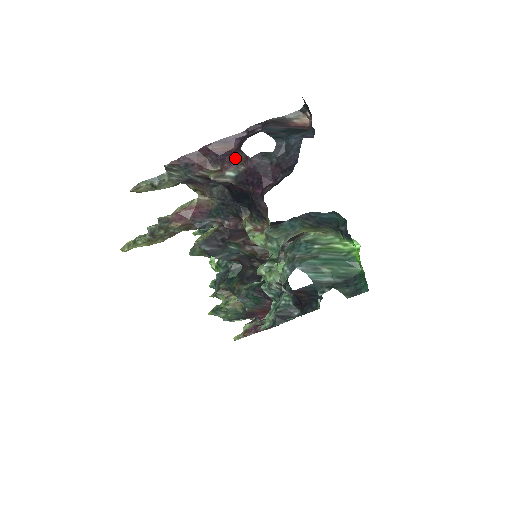
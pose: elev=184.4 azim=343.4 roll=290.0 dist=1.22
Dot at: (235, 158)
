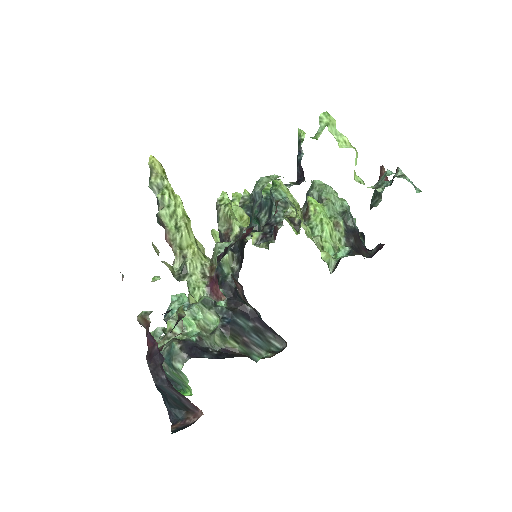
Dot at: occluded
